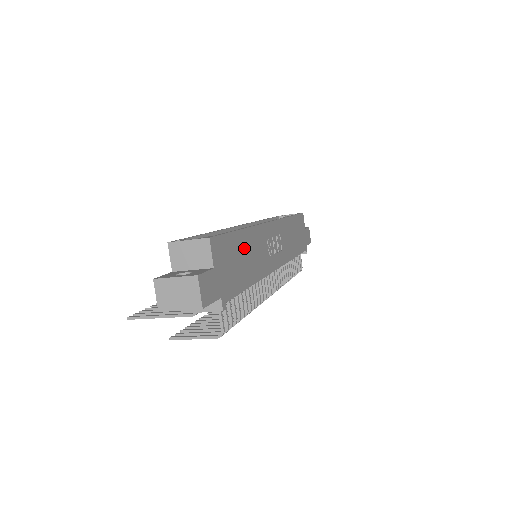
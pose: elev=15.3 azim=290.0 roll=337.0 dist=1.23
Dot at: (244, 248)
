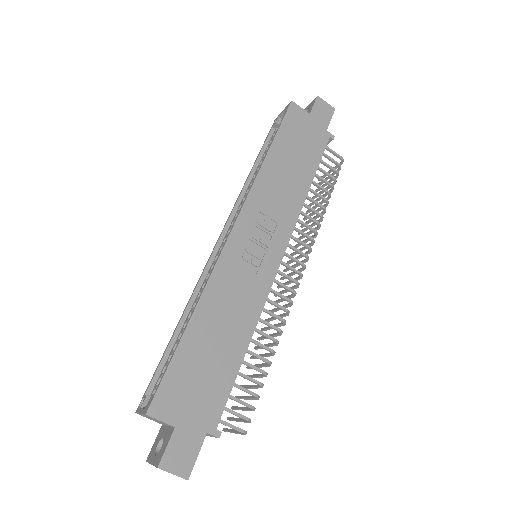
Dot at: (206, 335)
